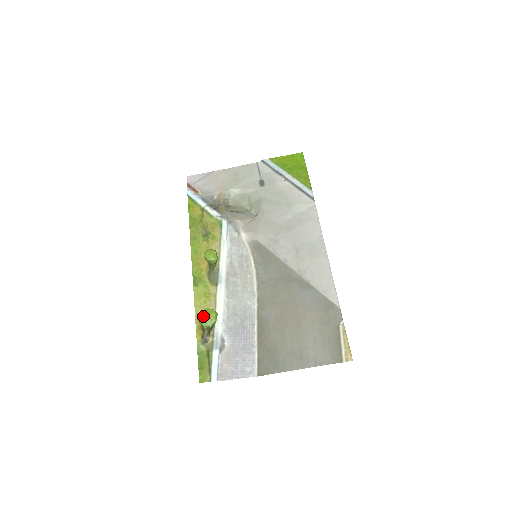
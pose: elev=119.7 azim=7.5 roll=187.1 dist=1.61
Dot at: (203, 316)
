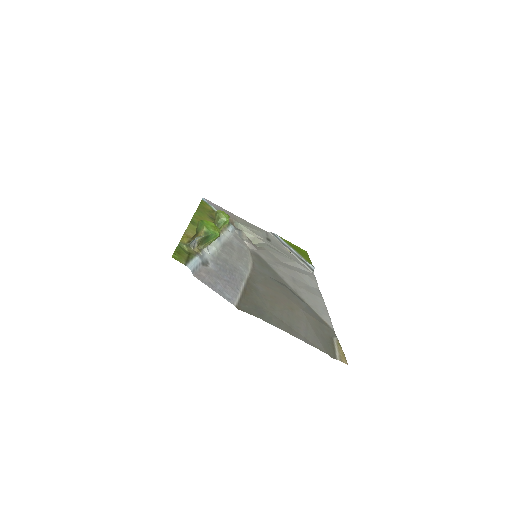
Dot at: (208, 222)
